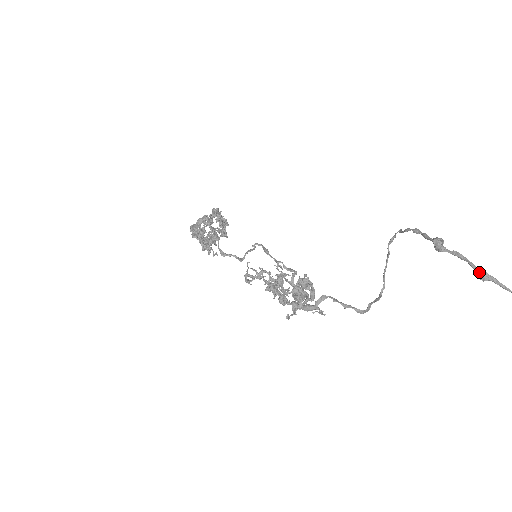
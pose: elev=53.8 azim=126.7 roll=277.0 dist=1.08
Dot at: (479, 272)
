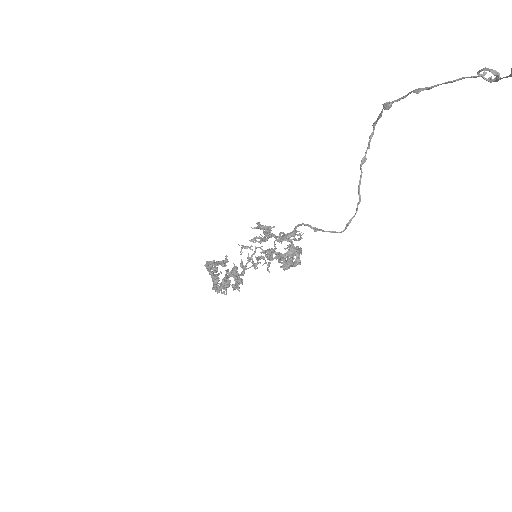
Dot at: (414, 90)
